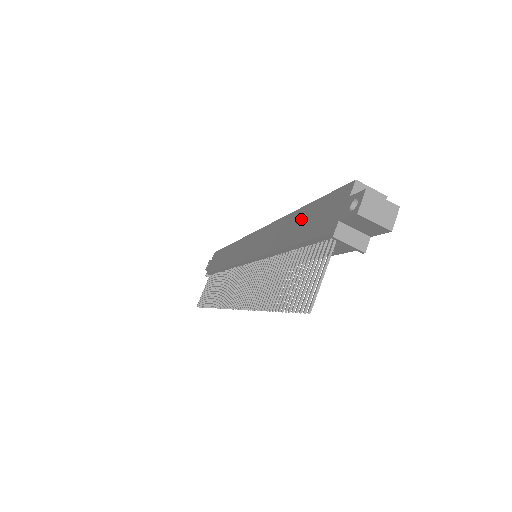
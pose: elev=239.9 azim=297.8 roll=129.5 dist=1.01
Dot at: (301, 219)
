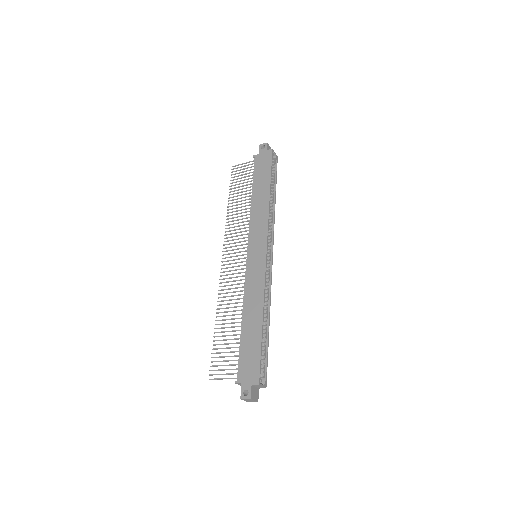
Dot at: (254, 334)
